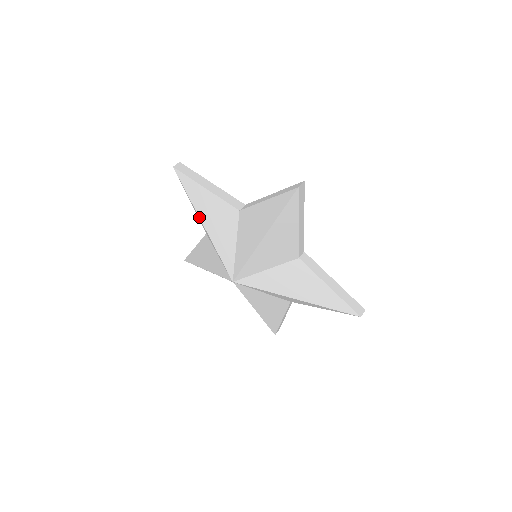
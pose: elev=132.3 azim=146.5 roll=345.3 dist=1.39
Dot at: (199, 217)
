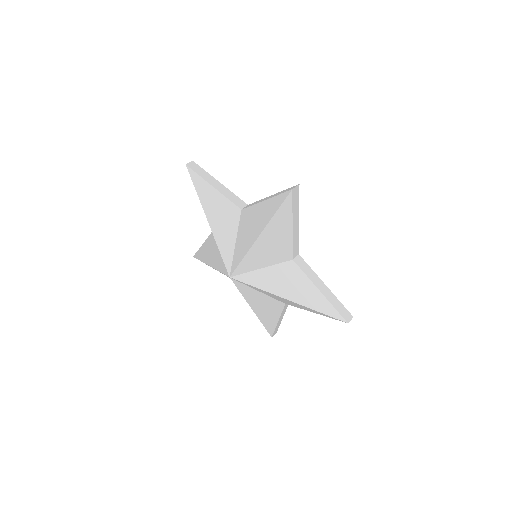
Dot at: (205, 213)
